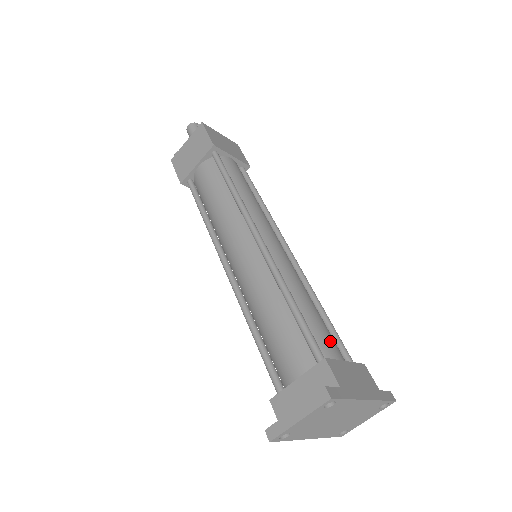
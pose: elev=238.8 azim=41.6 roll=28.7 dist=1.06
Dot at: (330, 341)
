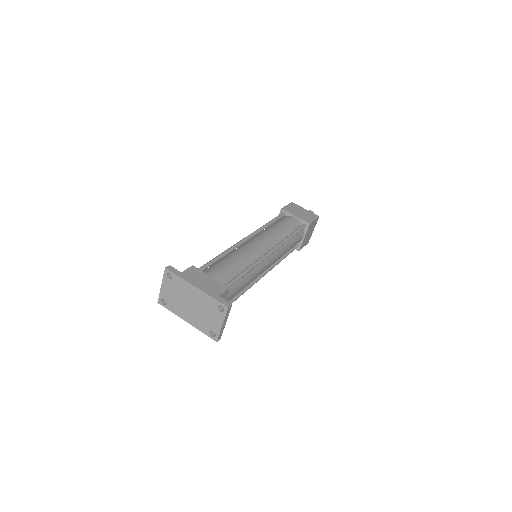
Dot at: (218, 271)
